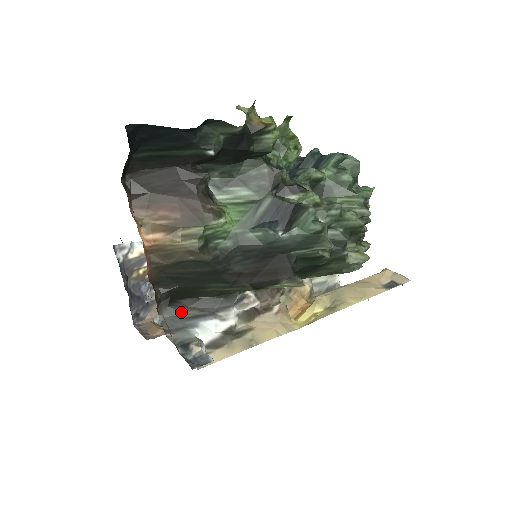
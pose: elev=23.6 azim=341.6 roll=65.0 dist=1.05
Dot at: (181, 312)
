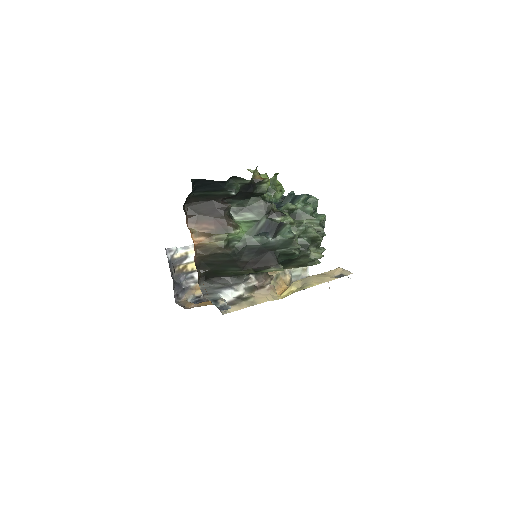
Dot at: (212, 285)
